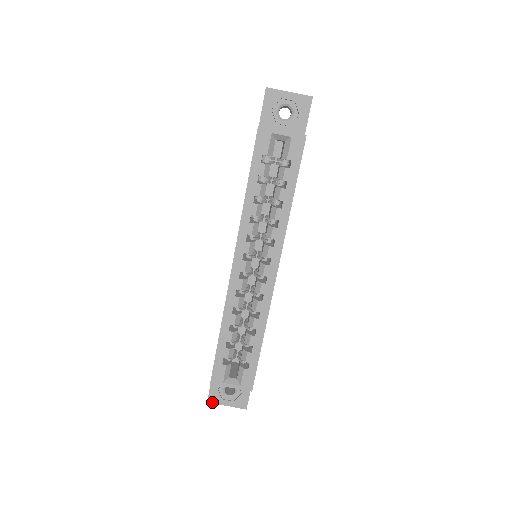
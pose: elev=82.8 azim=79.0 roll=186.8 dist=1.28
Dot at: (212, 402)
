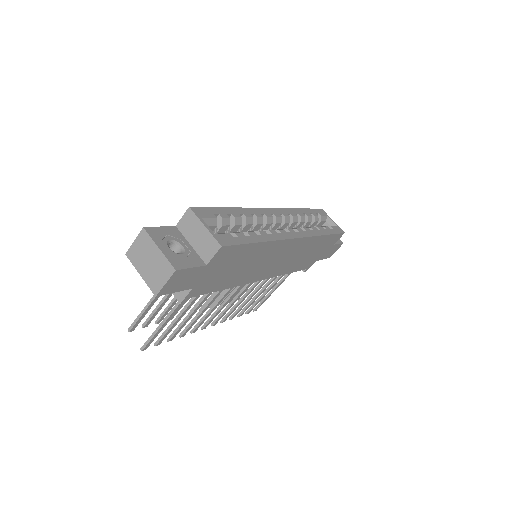
Dot at: (148, 232)
